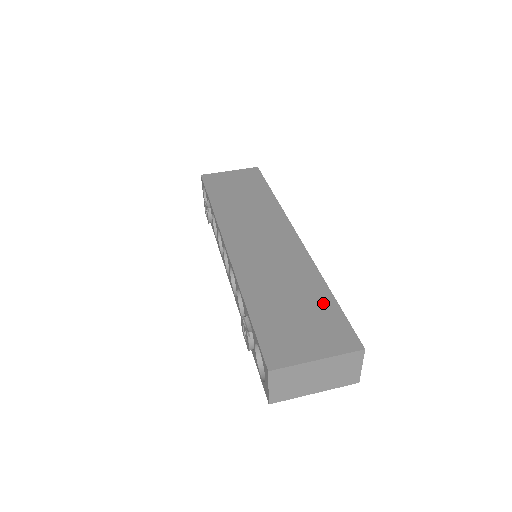
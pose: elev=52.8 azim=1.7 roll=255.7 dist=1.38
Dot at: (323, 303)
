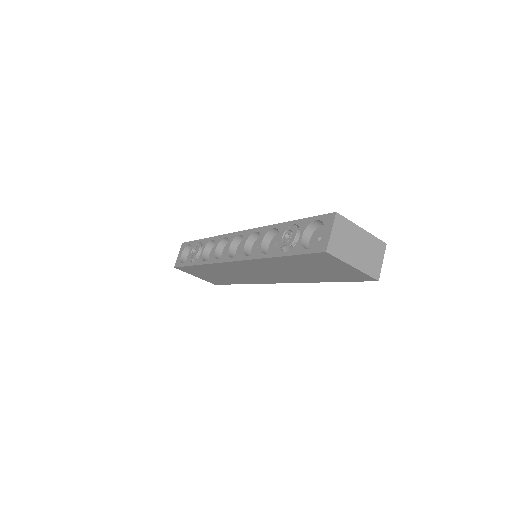
Dot at: occluded
